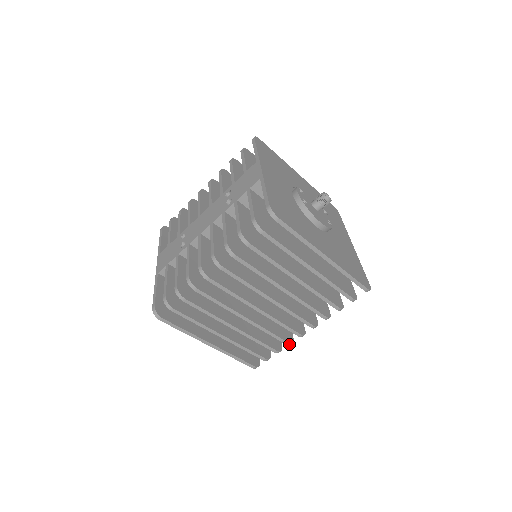
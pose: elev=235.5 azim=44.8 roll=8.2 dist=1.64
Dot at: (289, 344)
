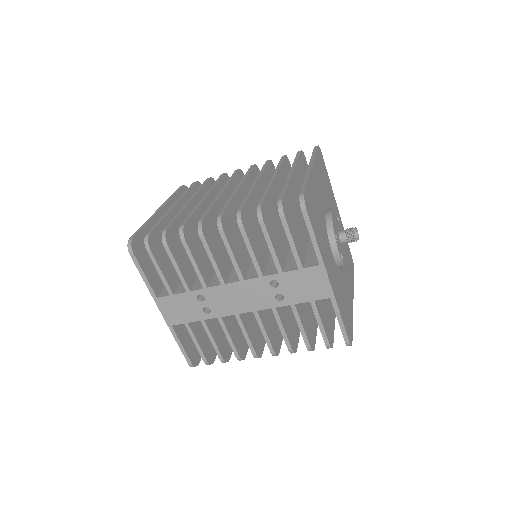
Dot at: occluded
